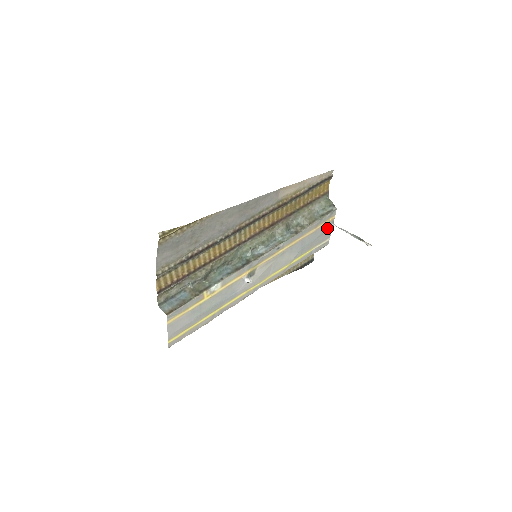
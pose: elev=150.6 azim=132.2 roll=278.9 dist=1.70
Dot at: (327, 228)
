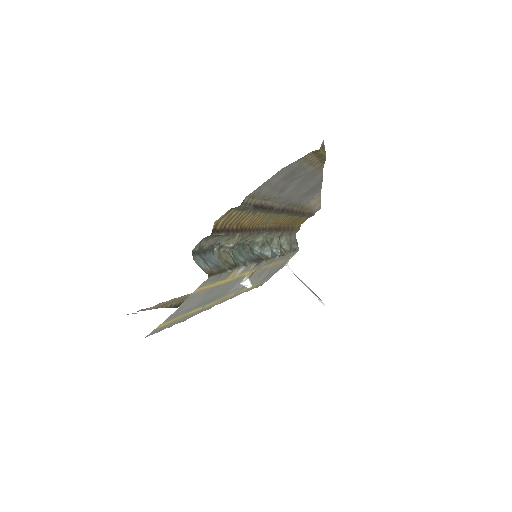
Dot at: (281, 266)
